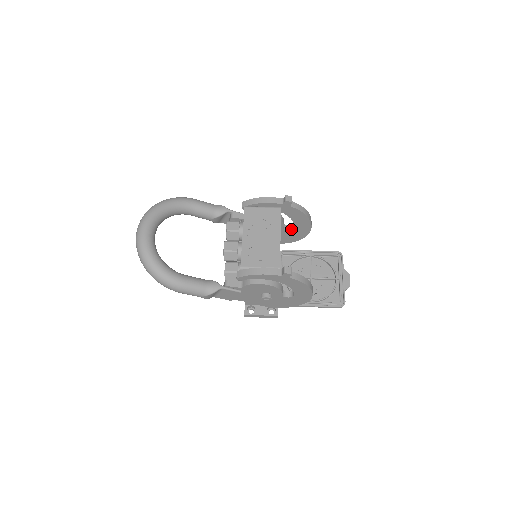
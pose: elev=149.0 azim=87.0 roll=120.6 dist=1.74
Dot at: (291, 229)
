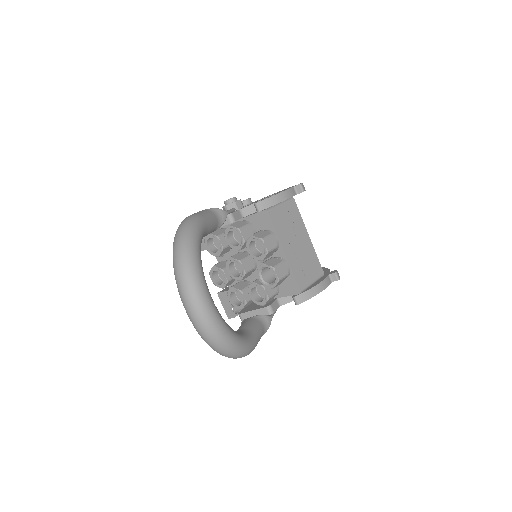
Dot at: occluded
